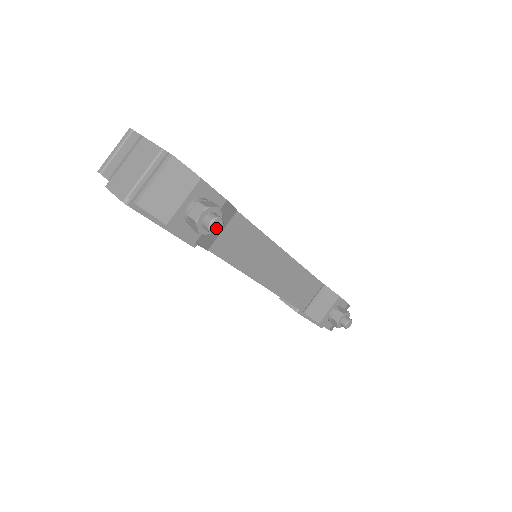
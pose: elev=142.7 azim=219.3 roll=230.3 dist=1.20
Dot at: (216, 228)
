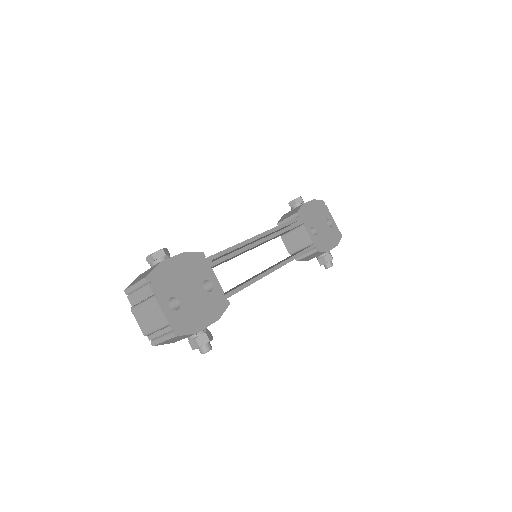
Dot at: (207, 351)
